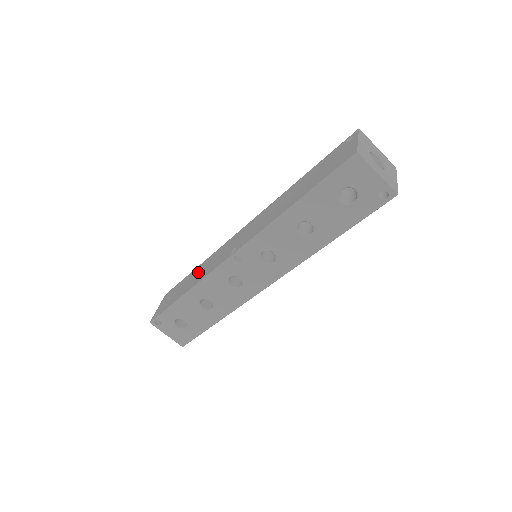
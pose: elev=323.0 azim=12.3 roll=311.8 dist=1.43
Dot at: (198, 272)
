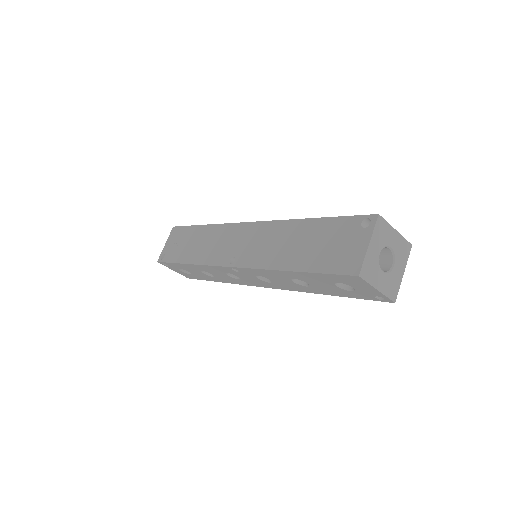
Dot at: (201, 240)
